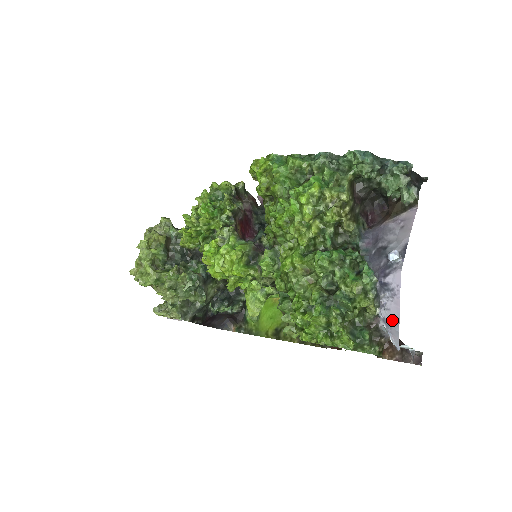
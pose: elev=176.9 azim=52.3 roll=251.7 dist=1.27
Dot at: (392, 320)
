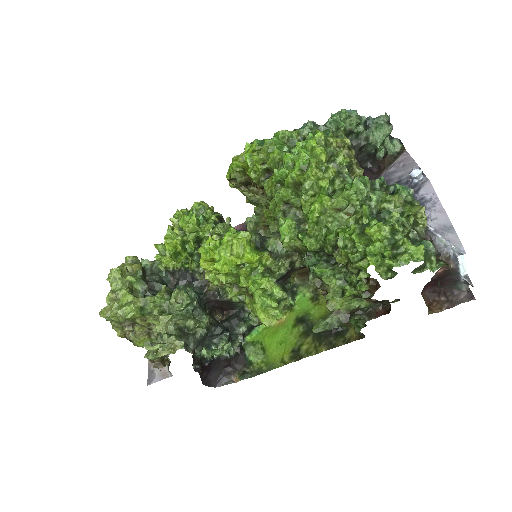
Dot at: (444, 226)
